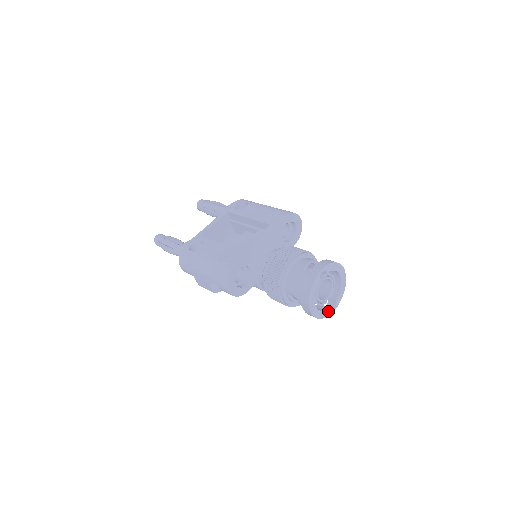
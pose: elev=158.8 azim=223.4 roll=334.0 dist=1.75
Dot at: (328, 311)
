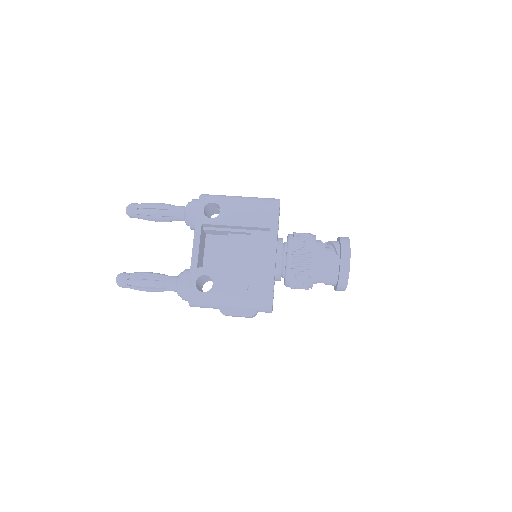
Dot at: occluded
